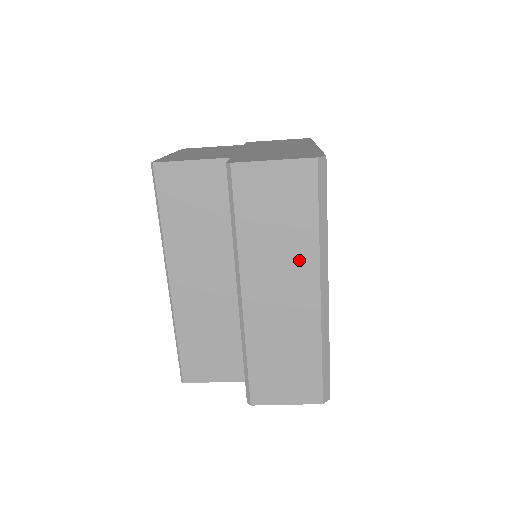
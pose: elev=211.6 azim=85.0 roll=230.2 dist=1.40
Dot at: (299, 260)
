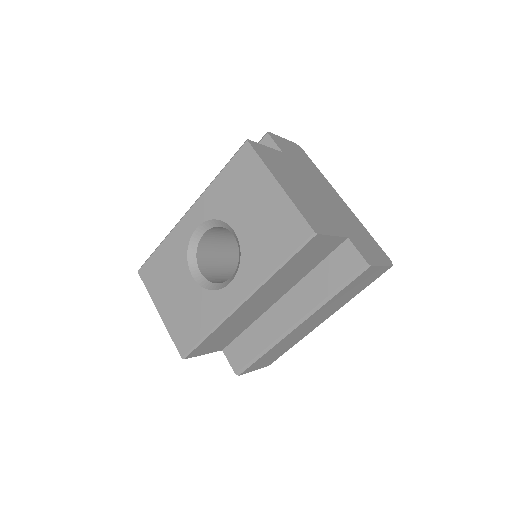
Dot at: (336, 308)
